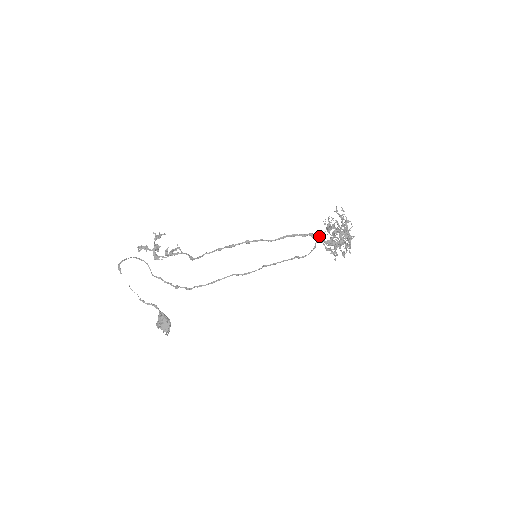
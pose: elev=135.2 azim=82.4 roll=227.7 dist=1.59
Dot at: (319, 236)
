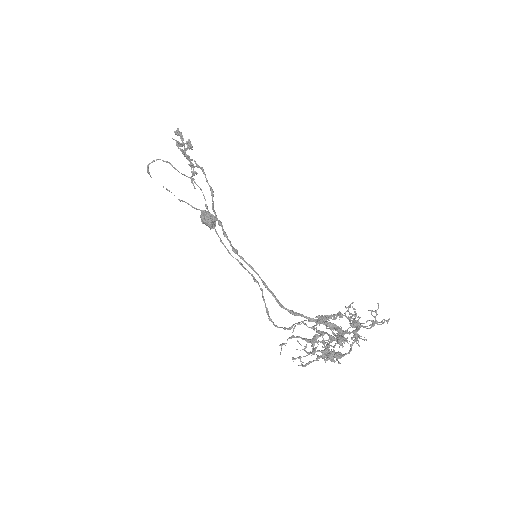
Dot at: (307, 317)
